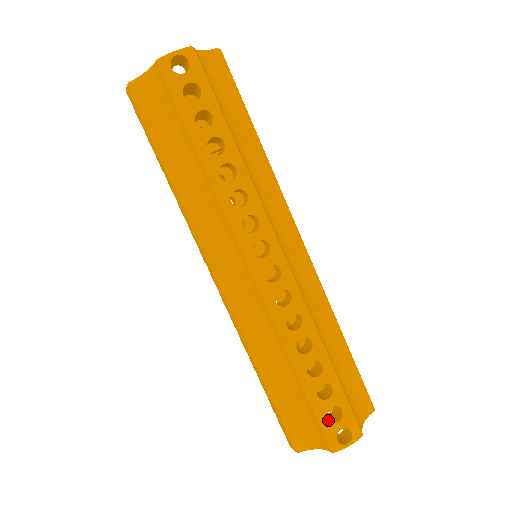
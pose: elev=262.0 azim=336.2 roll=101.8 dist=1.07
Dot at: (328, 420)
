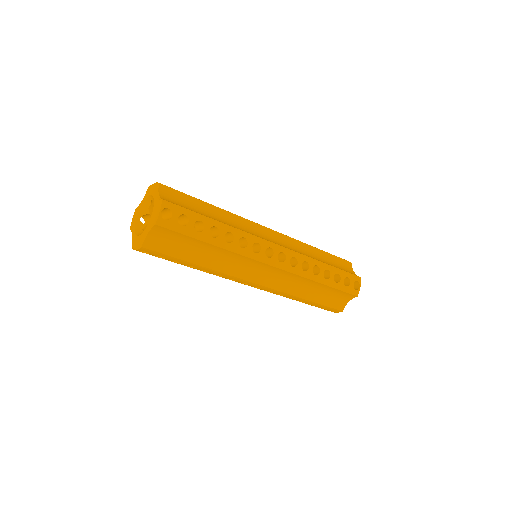
Dot at: (347, 287)
